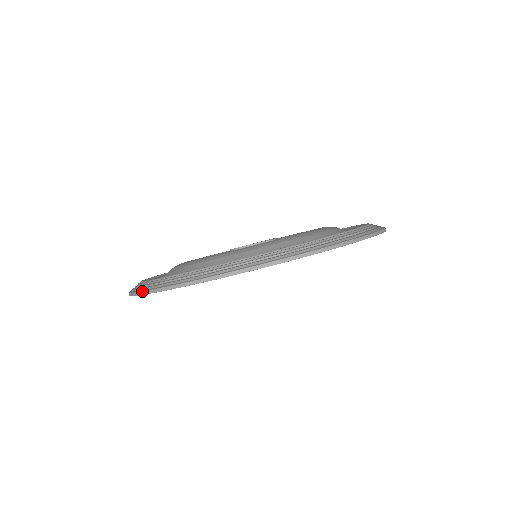
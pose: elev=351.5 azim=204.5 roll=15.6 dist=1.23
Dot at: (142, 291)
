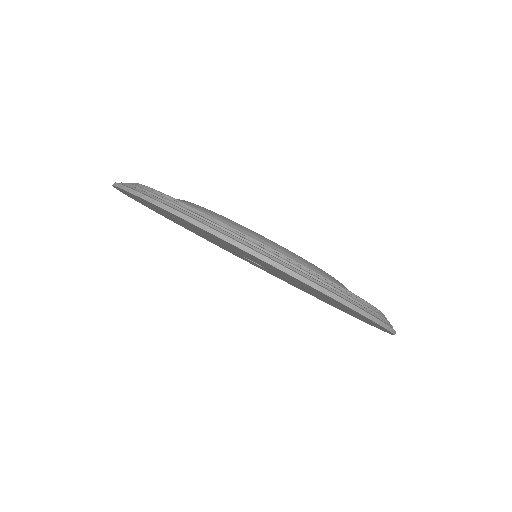
Dot at: (290, 269)
